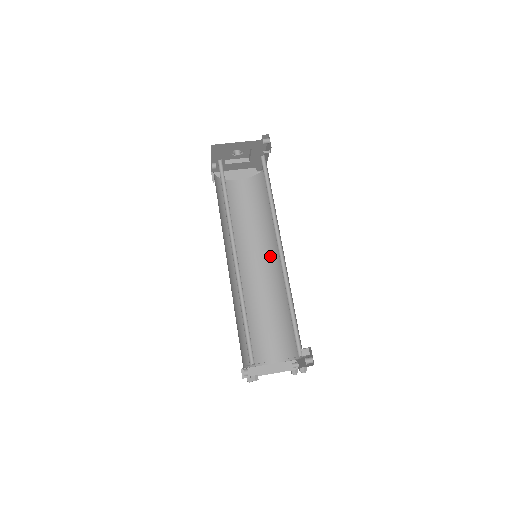
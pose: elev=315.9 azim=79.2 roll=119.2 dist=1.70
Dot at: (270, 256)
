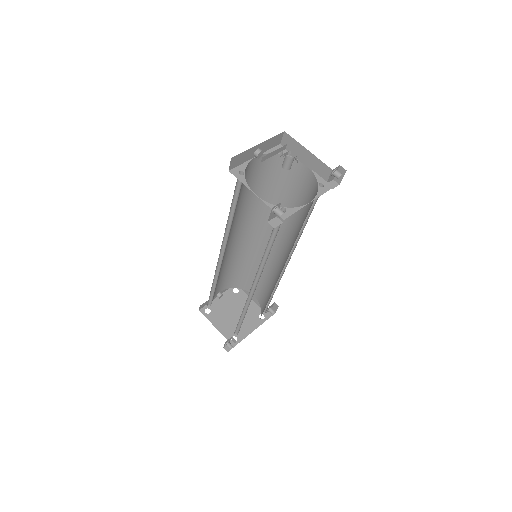
Dot at: (286, 255)
